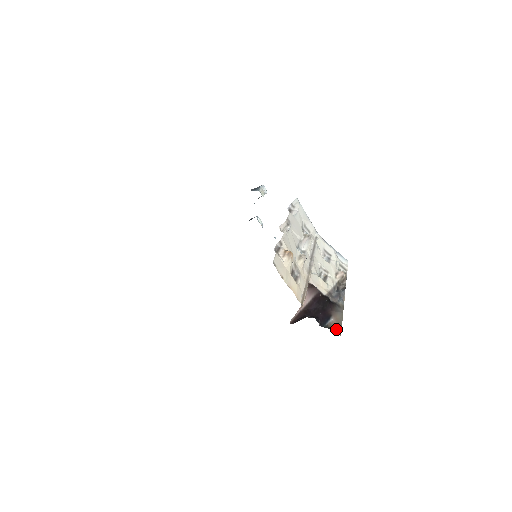
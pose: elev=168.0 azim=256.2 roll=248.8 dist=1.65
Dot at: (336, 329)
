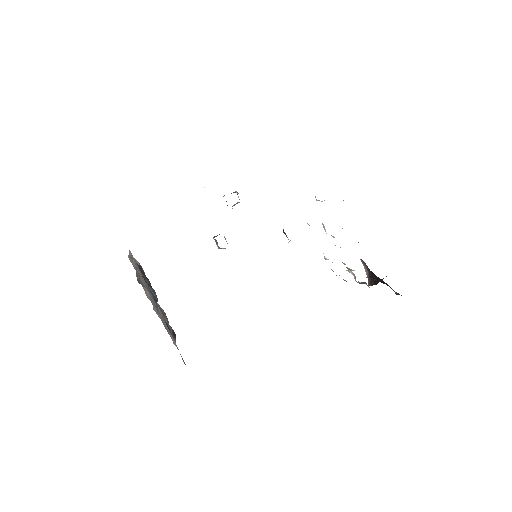
Dot at: occluded
